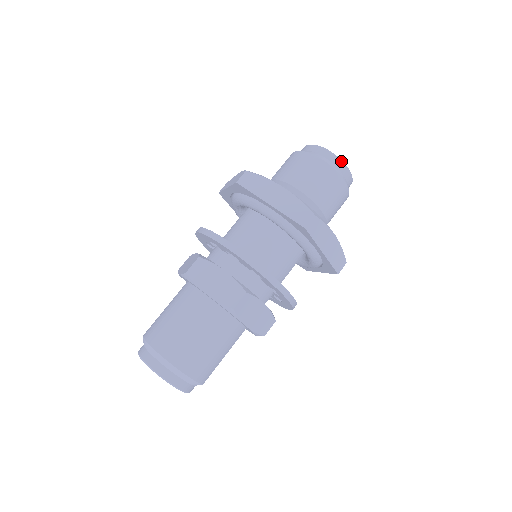
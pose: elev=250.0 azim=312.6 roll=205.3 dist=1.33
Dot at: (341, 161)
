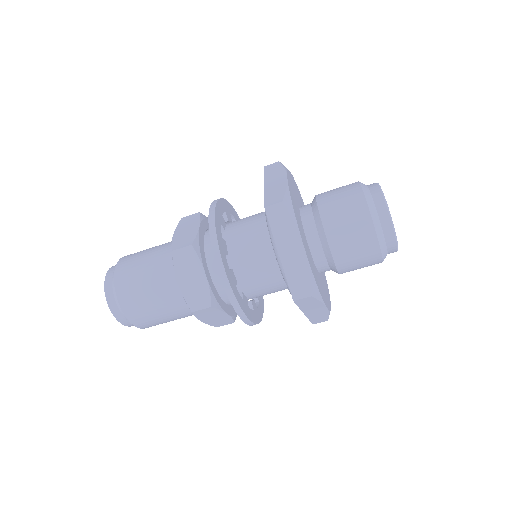
Dot at: (395, 237)
